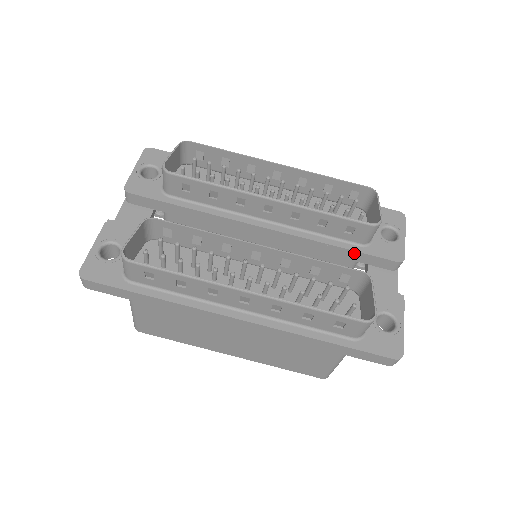
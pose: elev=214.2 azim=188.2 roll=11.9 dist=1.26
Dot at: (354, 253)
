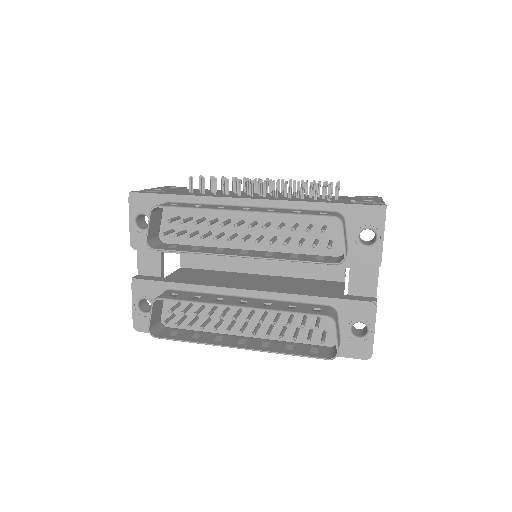
Dot at: (332, 265)
